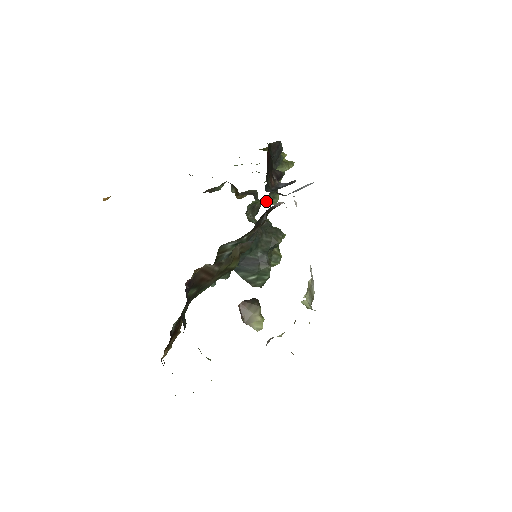
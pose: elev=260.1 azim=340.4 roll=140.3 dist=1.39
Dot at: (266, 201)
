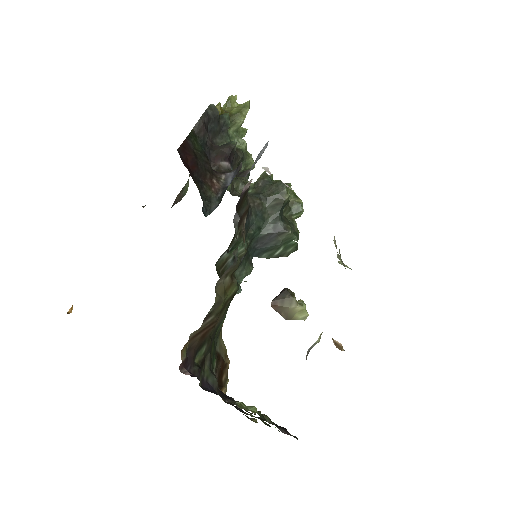
Dot at: occluded
